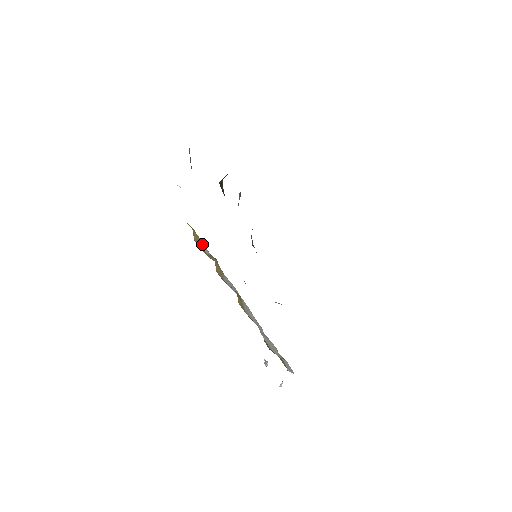
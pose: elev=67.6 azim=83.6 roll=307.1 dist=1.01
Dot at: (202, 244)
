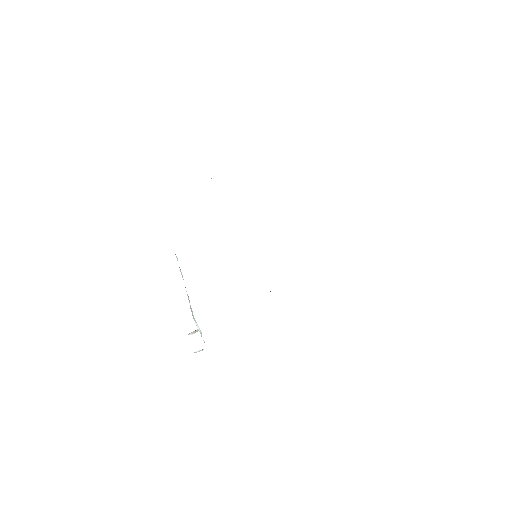
Dot at: occluded
